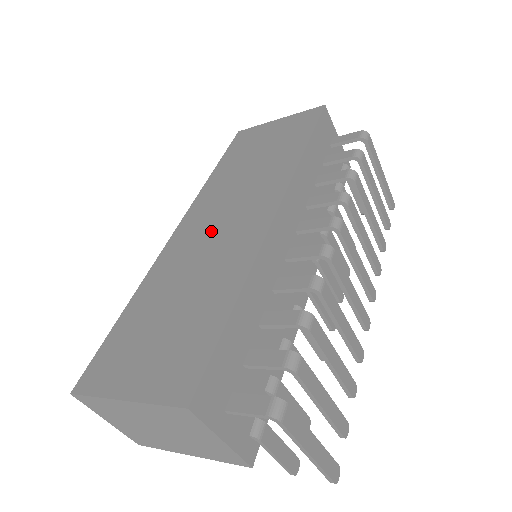
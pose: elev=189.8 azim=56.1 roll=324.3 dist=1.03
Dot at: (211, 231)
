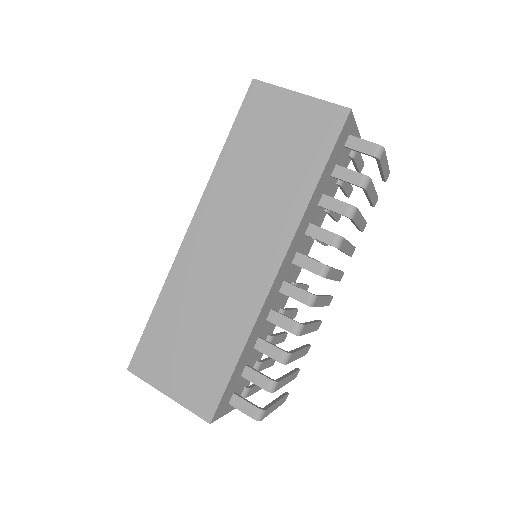
Dot at: (222, 255)
